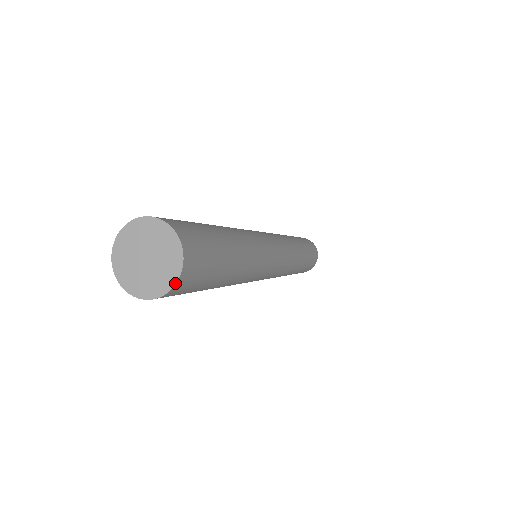
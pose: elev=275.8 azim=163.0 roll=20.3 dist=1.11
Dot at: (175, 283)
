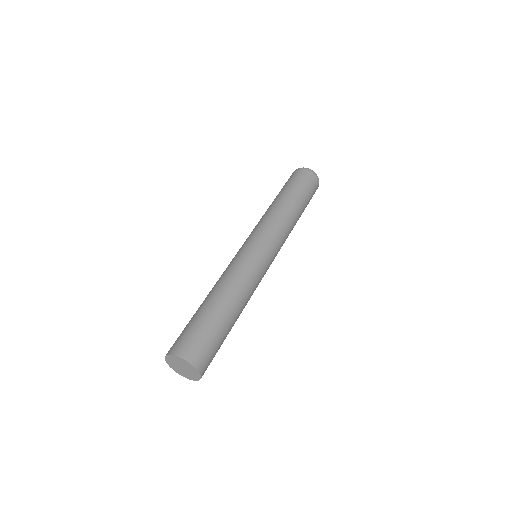
Dot at: (198, 371)
